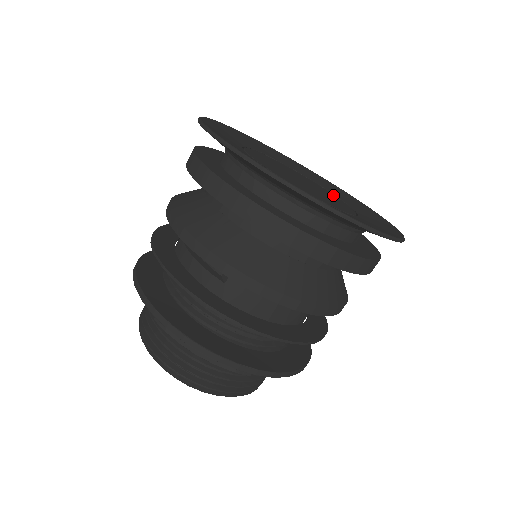
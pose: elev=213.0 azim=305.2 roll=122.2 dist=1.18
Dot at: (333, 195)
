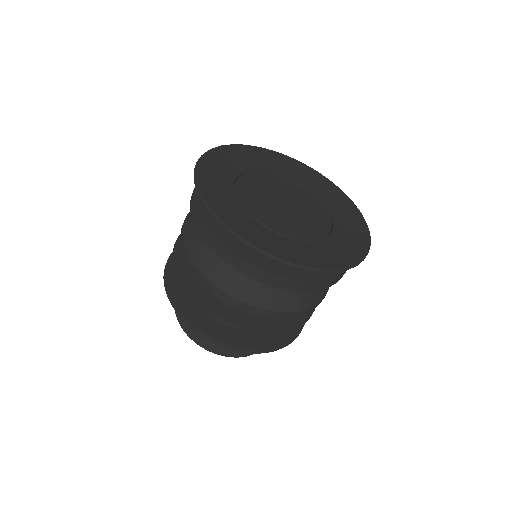
Dot at: (311, 195)
